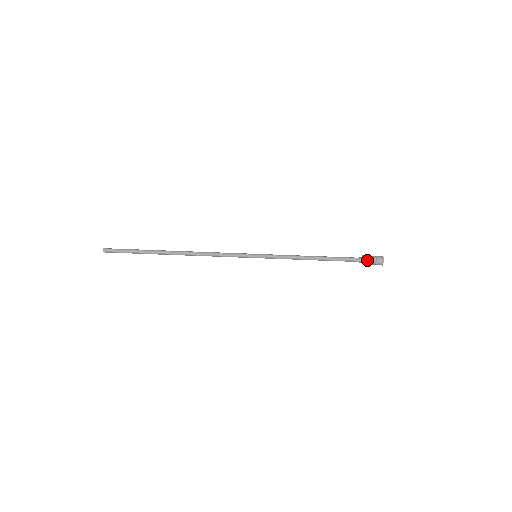
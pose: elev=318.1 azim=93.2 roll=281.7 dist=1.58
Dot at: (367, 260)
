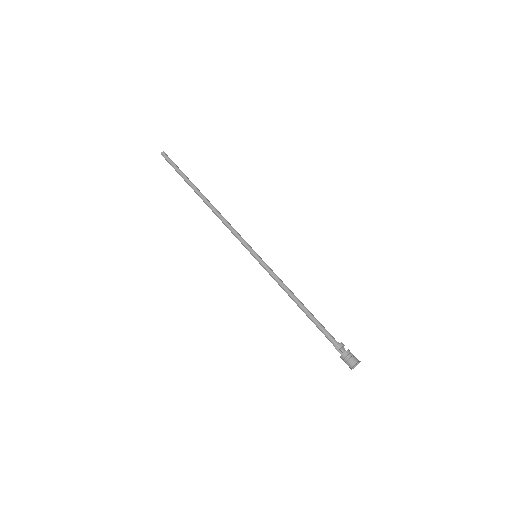
Dot at: (342, 352)
